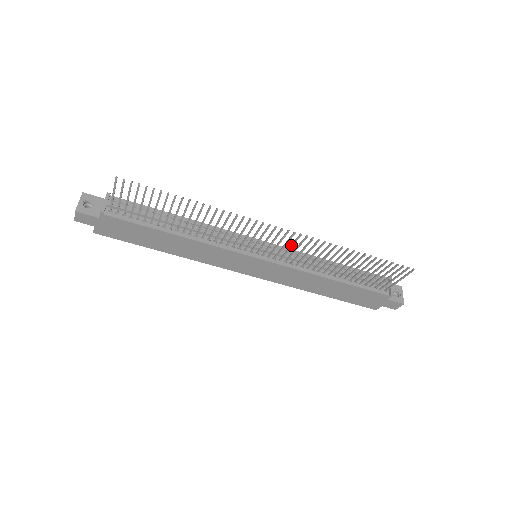
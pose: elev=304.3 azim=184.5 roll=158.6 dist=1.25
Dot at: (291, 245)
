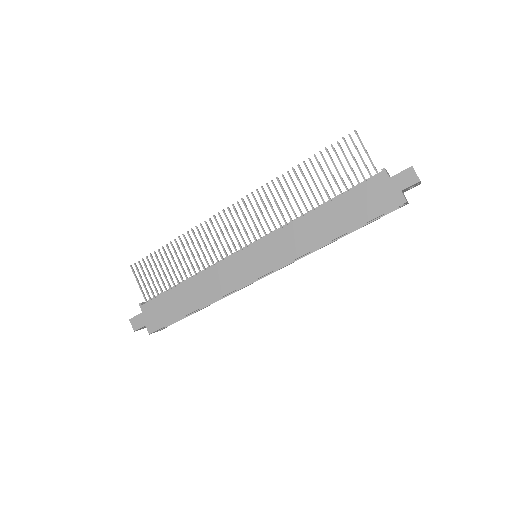
Dot at: (254, 212)
